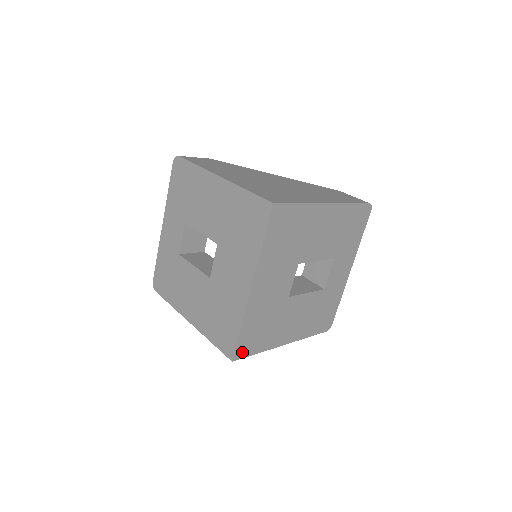
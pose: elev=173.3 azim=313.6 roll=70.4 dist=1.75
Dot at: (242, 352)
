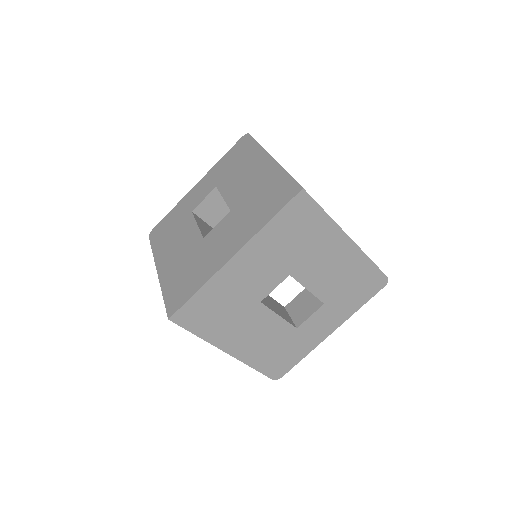
Dot at: (183, 318)
